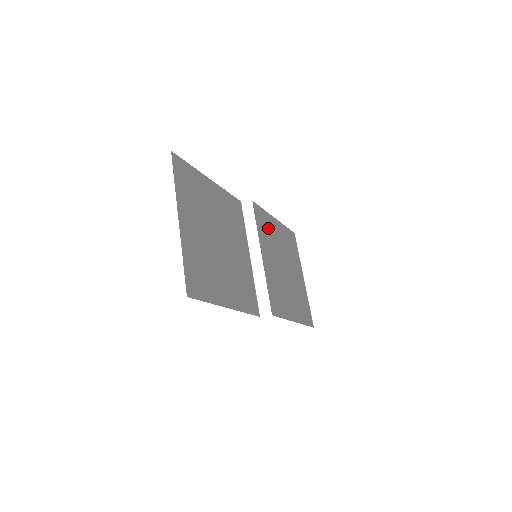
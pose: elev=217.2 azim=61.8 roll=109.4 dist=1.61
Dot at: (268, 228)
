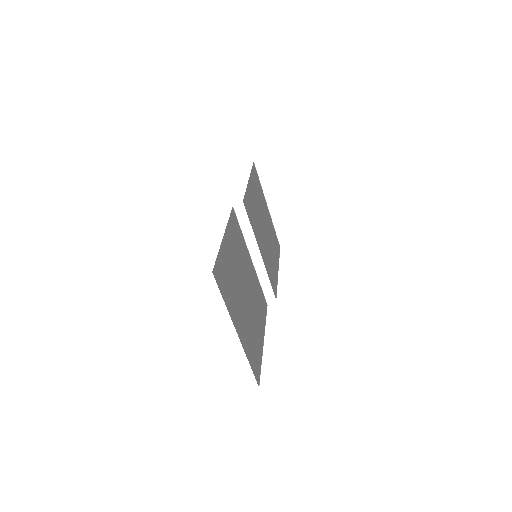
Dot at: (252, 207)
